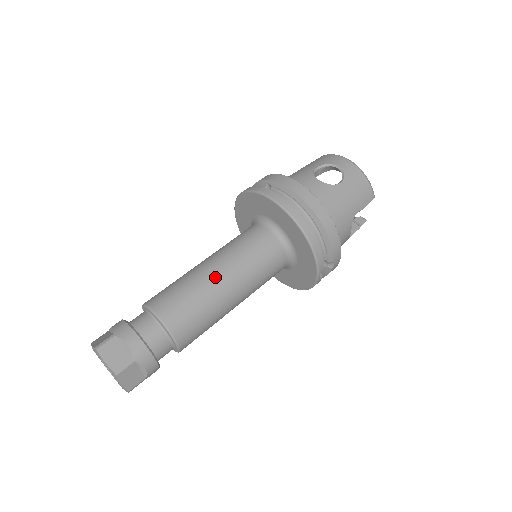
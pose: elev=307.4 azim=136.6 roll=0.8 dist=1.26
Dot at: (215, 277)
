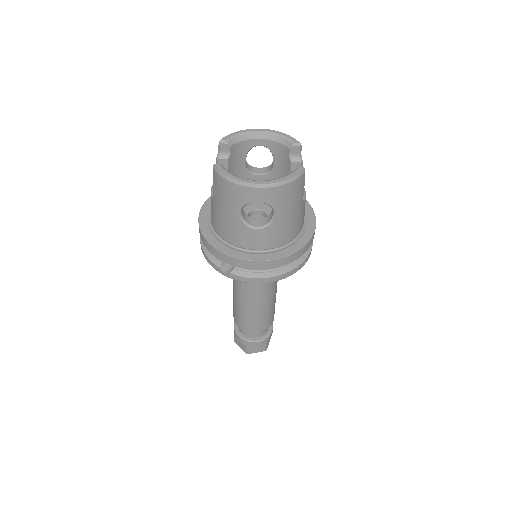
Dot at: (259, 305)
